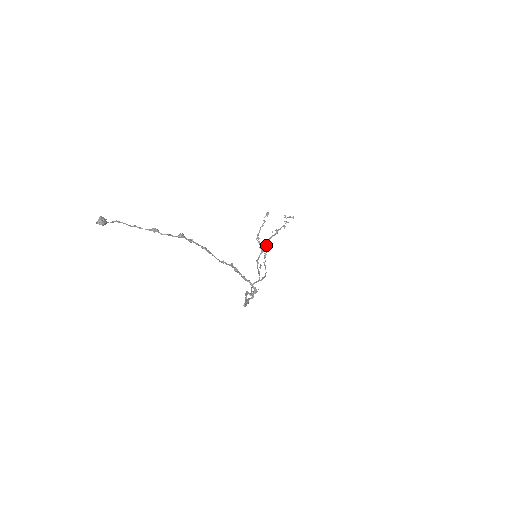
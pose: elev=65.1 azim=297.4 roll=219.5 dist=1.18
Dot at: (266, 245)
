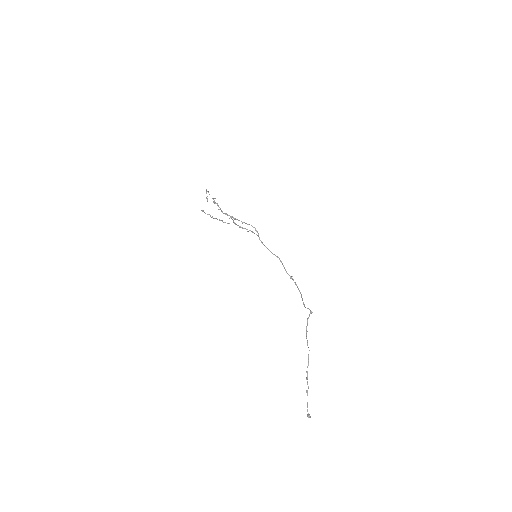
Dot at: occluded
